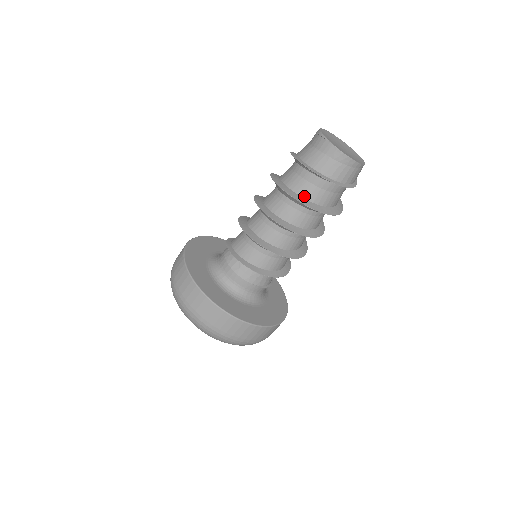
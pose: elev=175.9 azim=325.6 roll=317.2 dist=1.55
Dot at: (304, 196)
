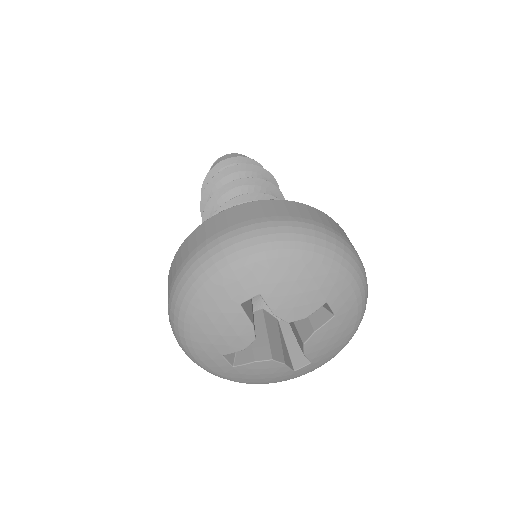
Dot at: occluded
